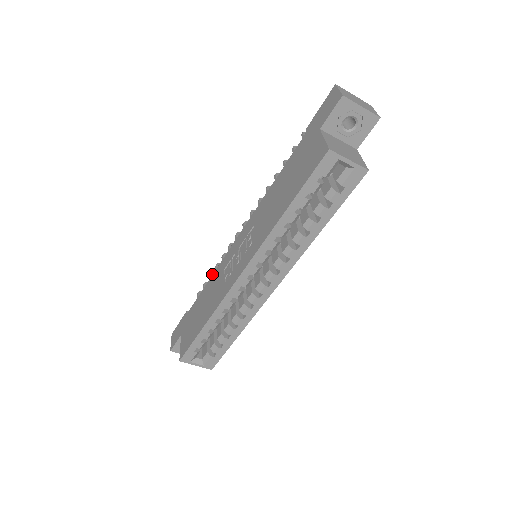
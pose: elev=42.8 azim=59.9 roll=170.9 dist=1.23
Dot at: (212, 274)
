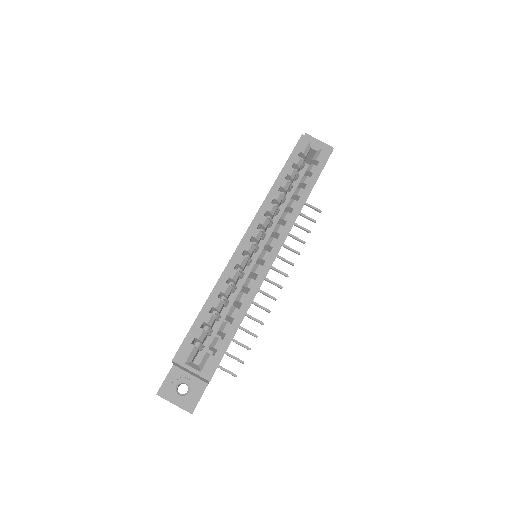
Dot at: occluded
